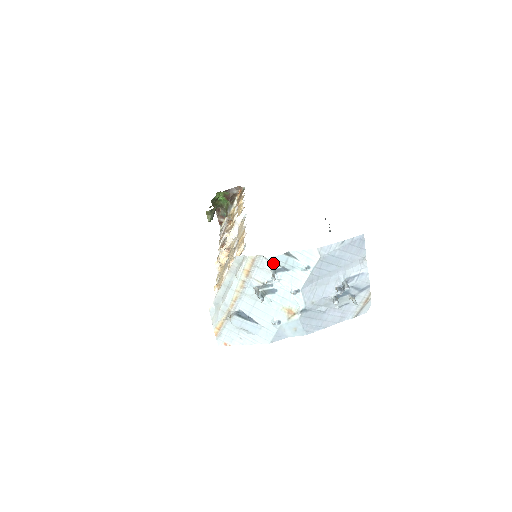
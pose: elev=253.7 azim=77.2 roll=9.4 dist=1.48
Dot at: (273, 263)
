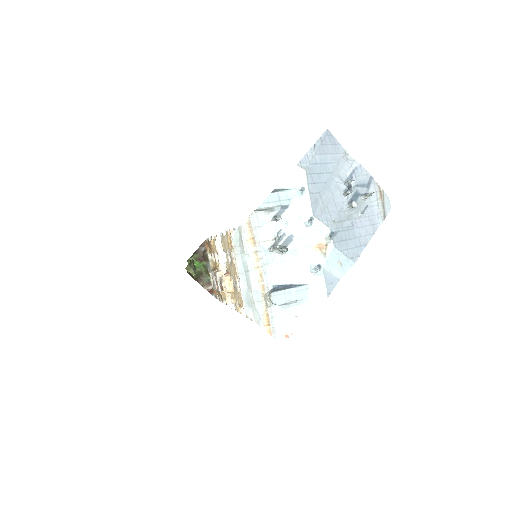
Dot at: (269, 211)
